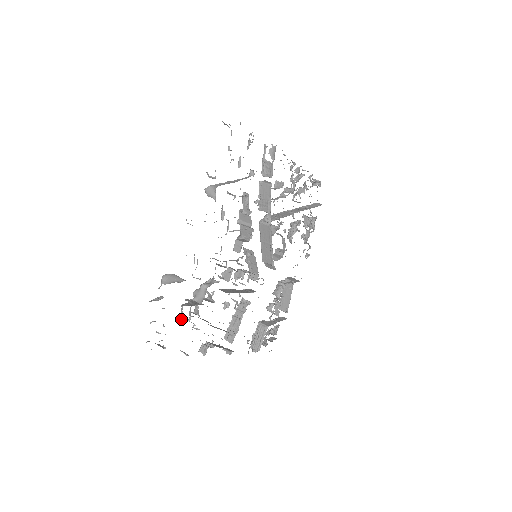
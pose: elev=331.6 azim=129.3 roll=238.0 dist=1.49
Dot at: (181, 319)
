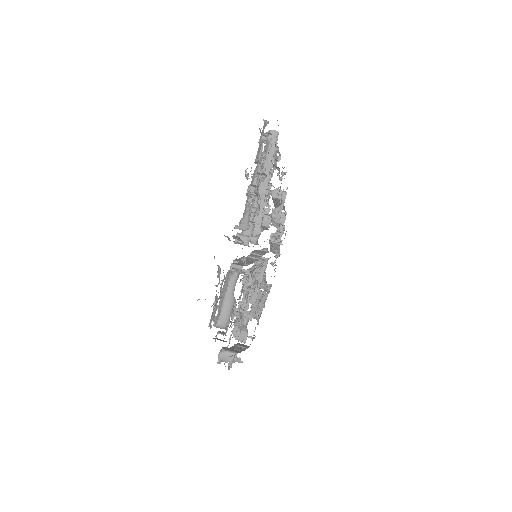
Dot at: occluded
